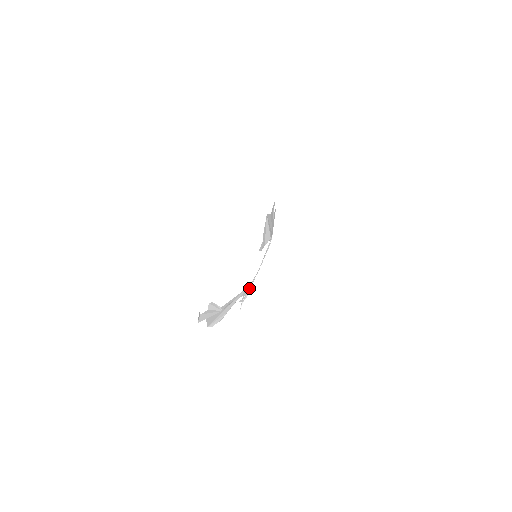
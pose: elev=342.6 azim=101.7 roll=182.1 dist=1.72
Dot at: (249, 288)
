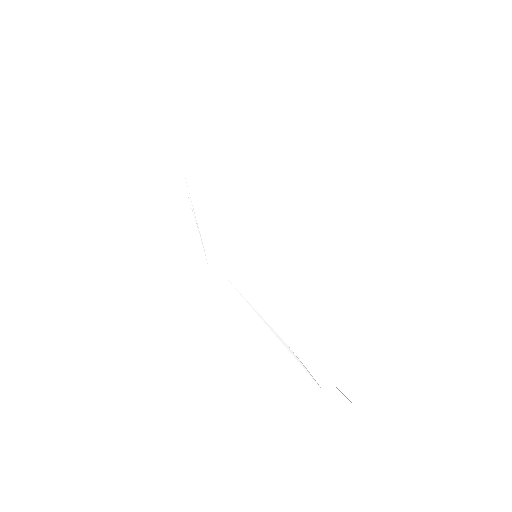
Dot at: occluded
